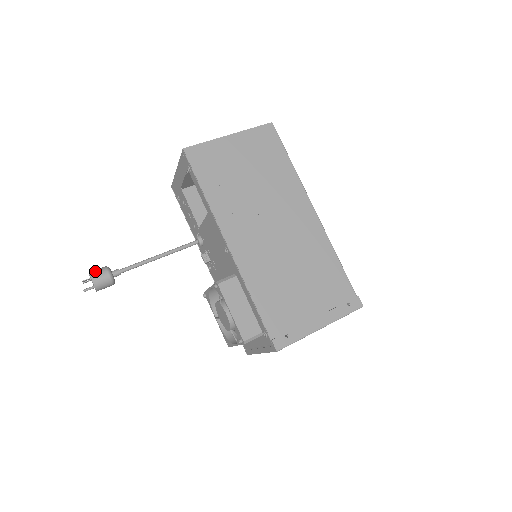
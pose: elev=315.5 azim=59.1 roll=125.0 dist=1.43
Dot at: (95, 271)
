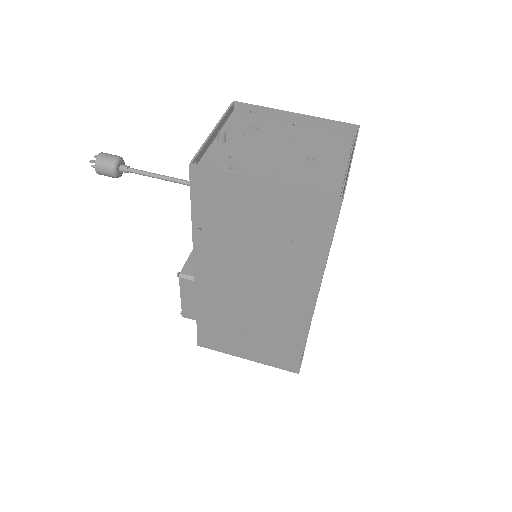
Dot at: (101, 161)
